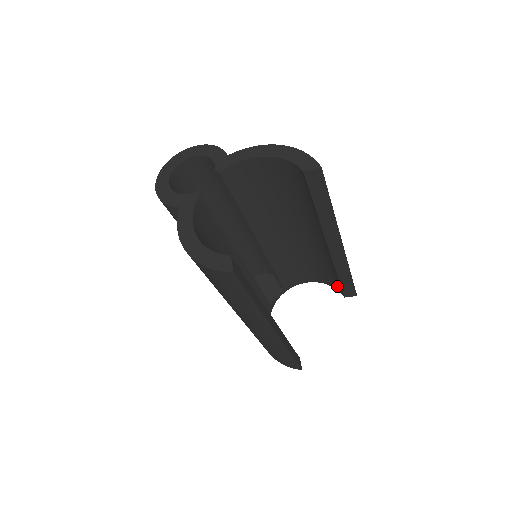
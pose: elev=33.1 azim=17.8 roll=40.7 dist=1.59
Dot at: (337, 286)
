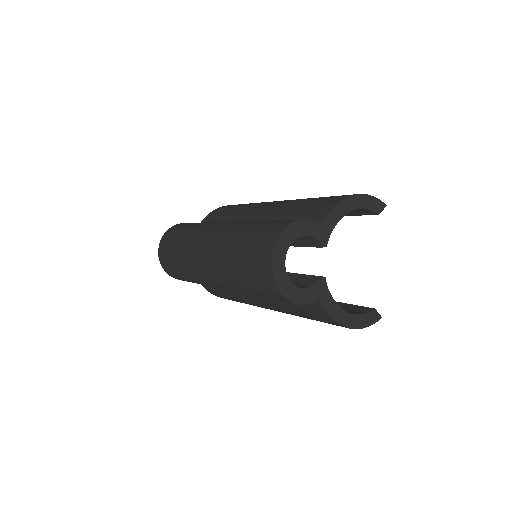
Dot at: occluded
